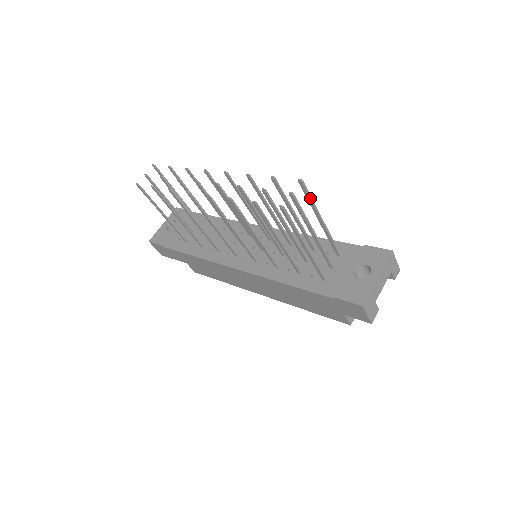
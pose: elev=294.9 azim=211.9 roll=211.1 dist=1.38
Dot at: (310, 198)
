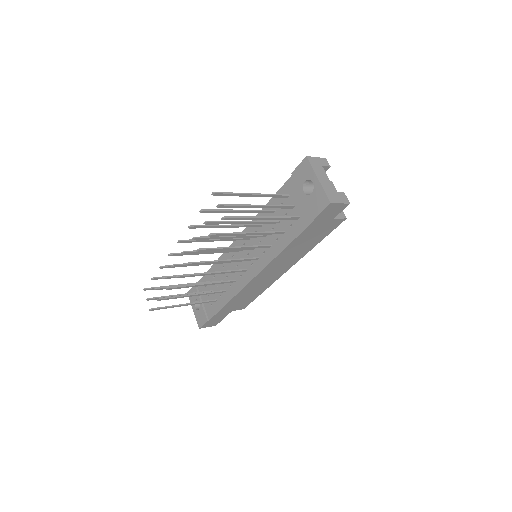
Dot at: (230, 194)
